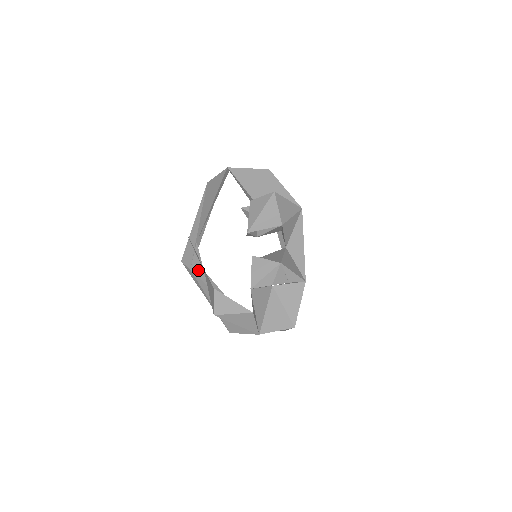
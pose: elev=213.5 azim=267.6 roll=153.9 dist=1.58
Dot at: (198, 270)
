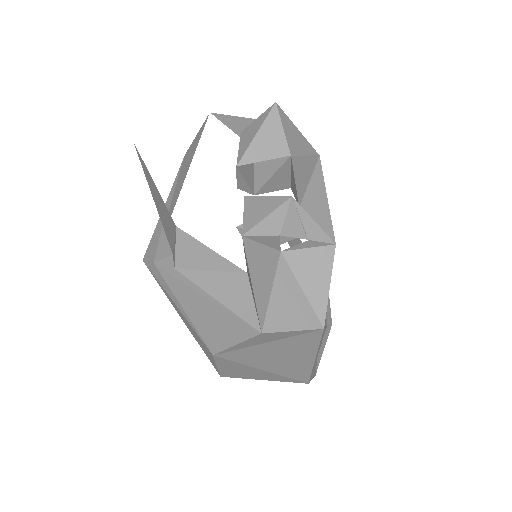
Dot at: (164, 257)
